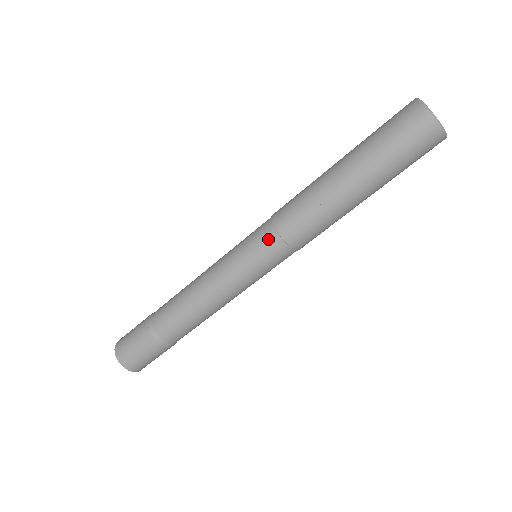
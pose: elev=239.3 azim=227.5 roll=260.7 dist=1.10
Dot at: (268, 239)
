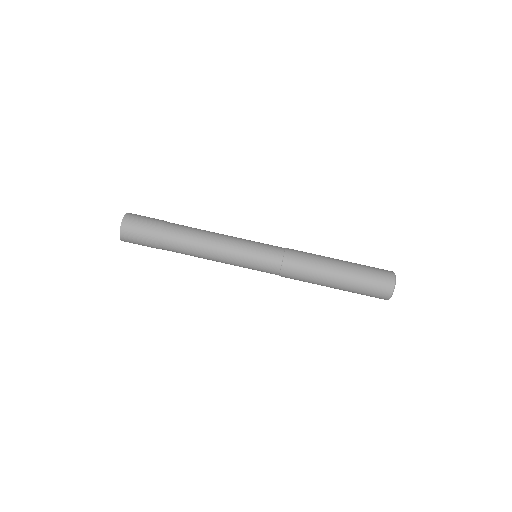
Dot at: (275, 256)
